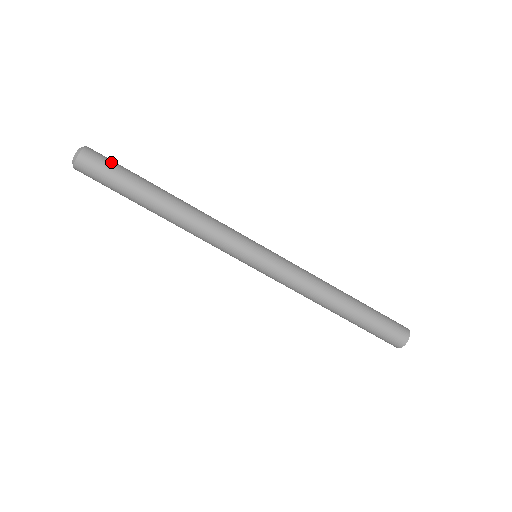
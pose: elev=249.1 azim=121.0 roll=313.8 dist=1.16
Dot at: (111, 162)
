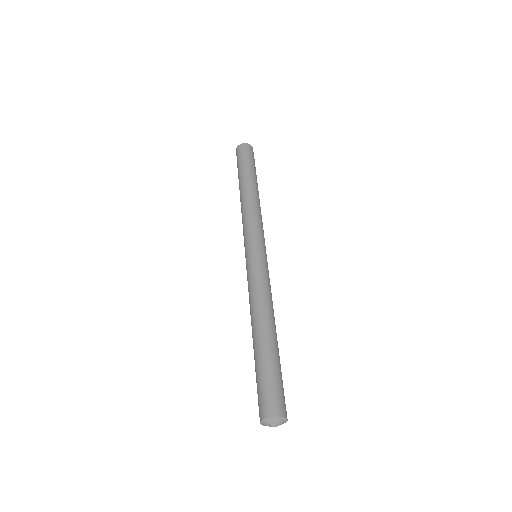
Dot at: occluded
